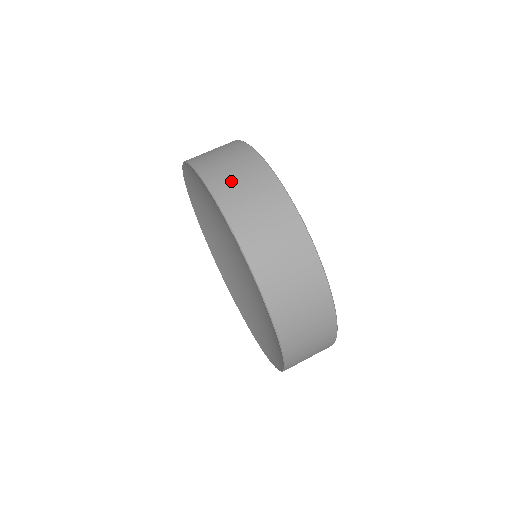
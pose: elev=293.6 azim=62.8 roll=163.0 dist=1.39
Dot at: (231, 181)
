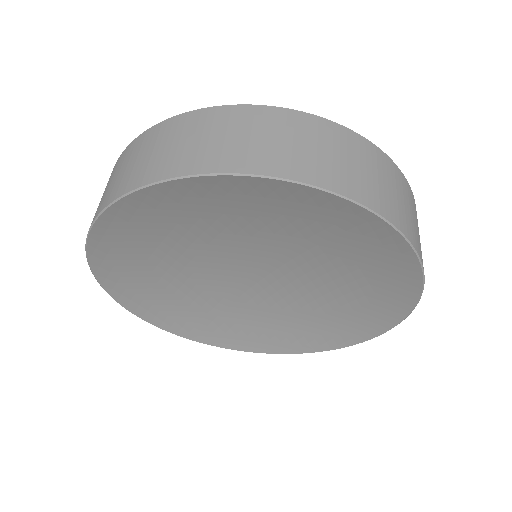
Dot at: (379, 188)
